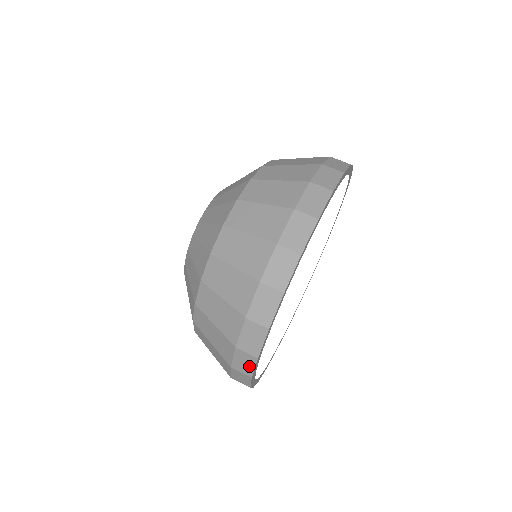
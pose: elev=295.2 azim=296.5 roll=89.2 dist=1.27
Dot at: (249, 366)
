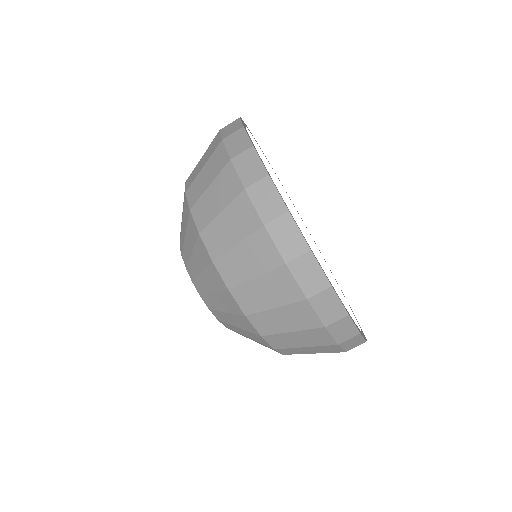
Dot at: occluded
